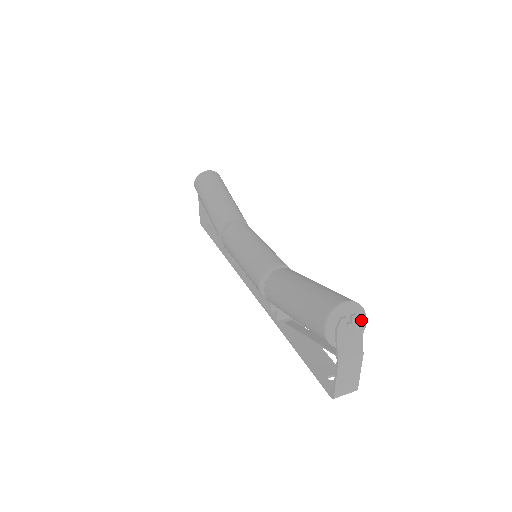
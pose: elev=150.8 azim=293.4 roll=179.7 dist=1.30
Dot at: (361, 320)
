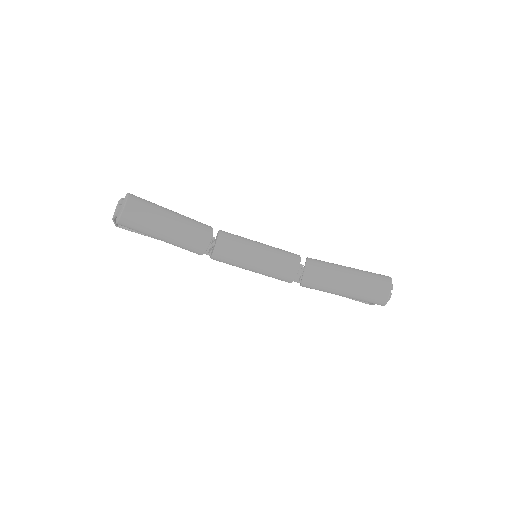
Dot at: occluded
